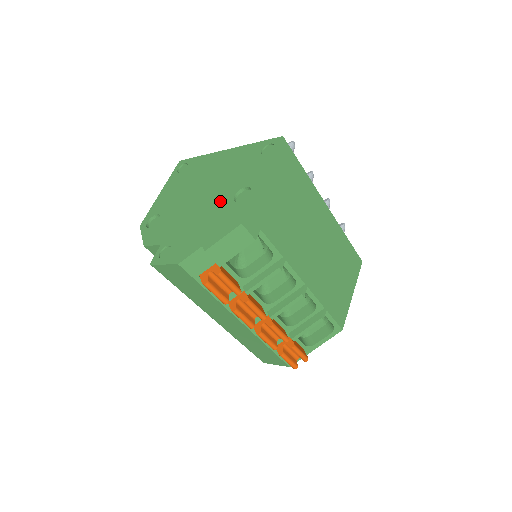
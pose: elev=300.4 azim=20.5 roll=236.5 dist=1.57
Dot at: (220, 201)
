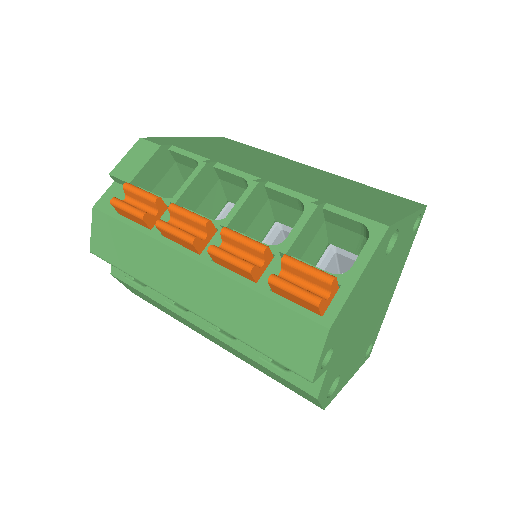
Dot at: occluded
